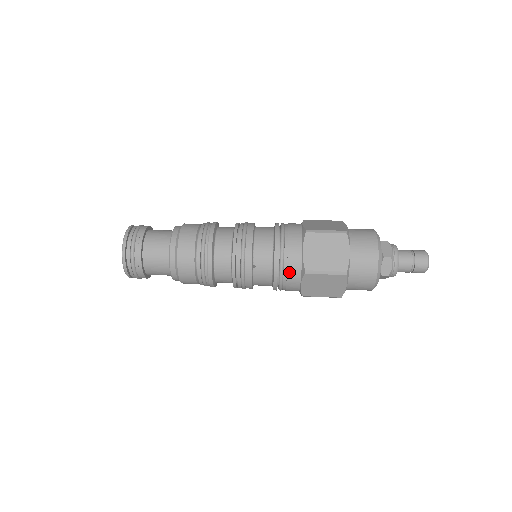
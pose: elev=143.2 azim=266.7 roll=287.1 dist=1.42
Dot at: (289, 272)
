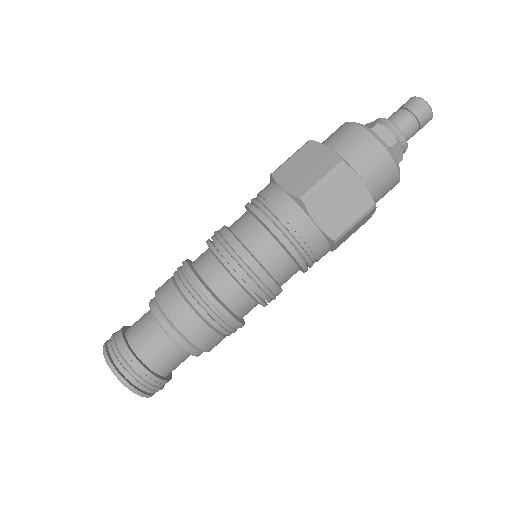
Dot at: (316, 253)
